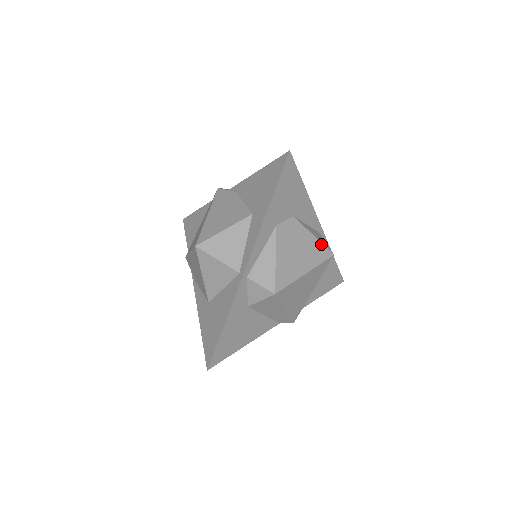
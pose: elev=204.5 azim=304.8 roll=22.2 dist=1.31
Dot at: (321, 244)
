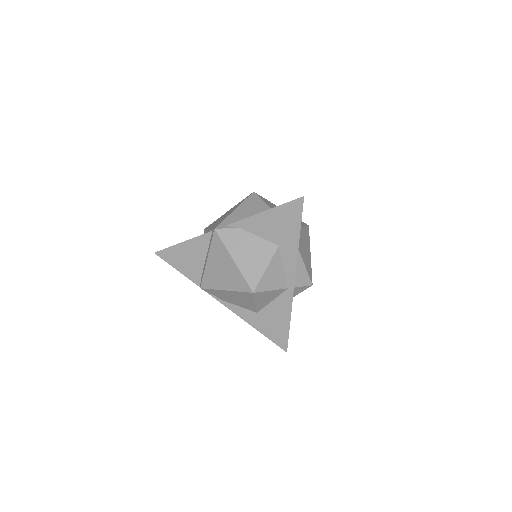
Dot at: (305, 227)
